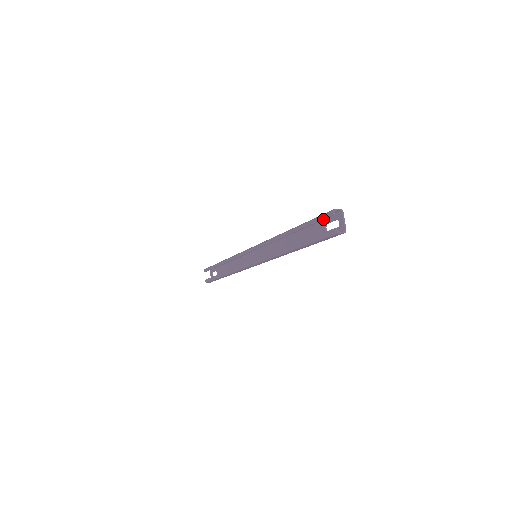
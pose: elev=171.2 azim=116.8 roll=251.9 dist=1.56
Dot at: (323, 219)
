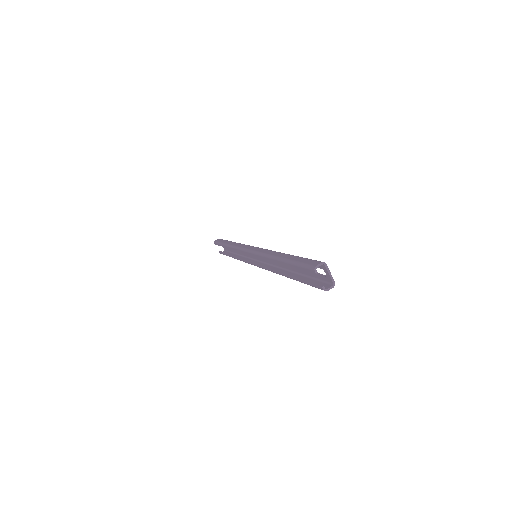
Dot at: (307, 270)
